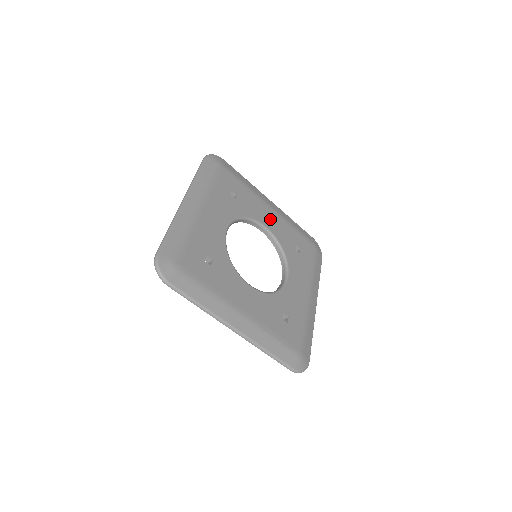
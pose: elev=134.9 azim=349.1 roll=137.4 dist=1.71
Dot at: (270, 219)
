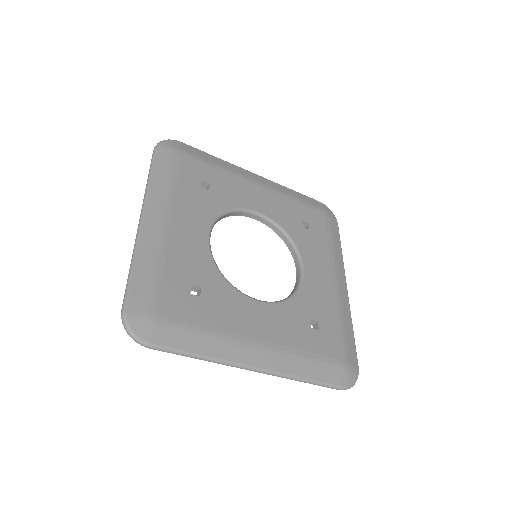
Dot at: (261, 199)
